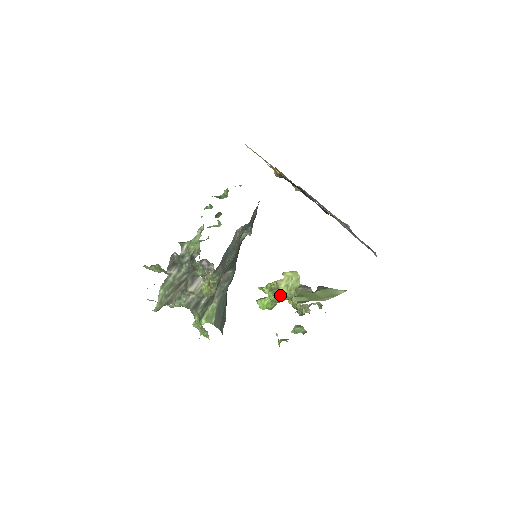
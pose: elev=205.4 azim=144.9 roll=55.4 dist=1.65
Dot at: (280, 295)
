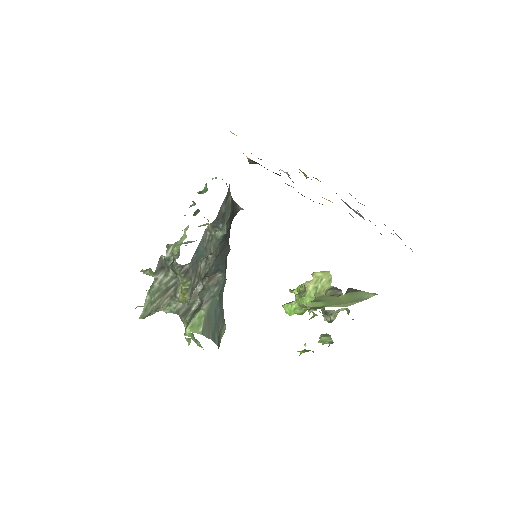
Dot at: (307, 299)
